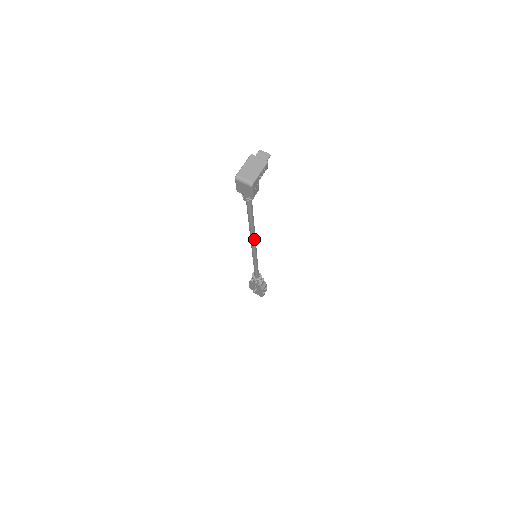
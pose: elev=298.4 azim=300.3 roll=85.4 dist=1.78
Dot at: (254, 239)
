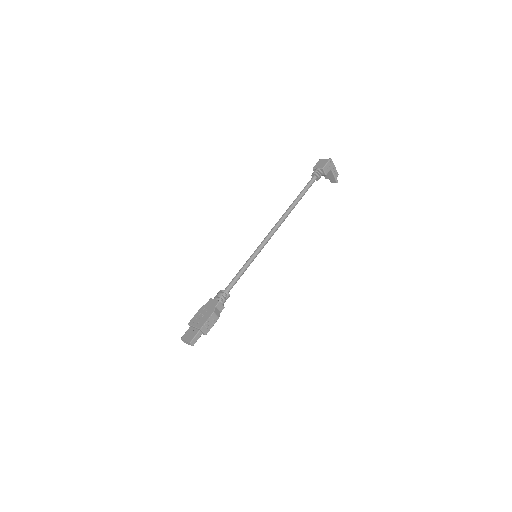
Dot at: (281, 222)
